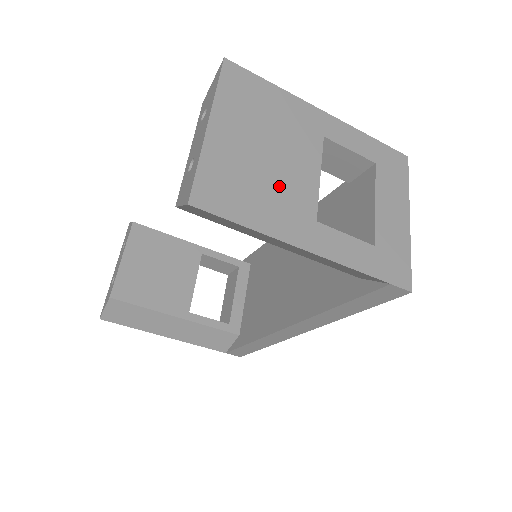
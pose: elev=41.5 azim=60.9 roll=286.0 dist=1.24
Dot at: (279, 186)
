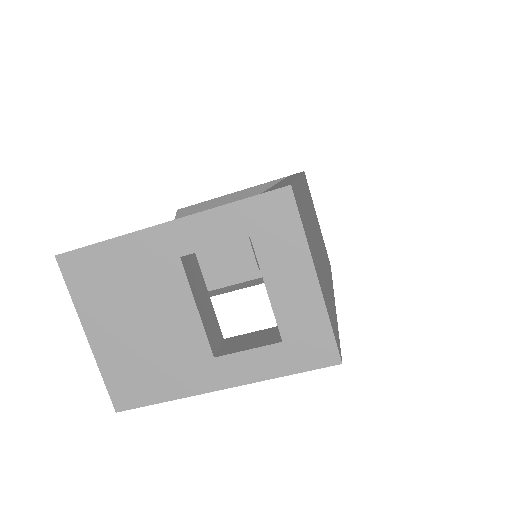
Dot at: (167, 349)
